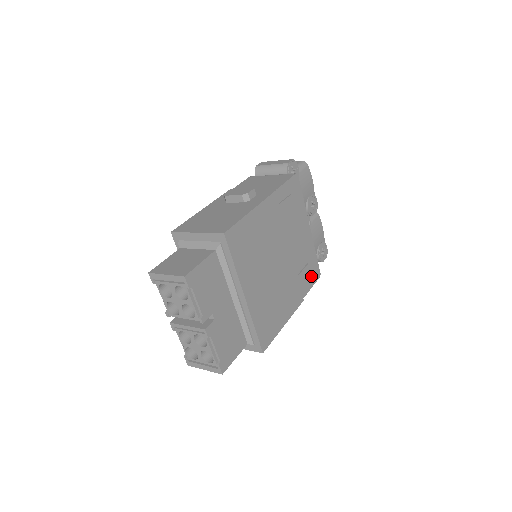
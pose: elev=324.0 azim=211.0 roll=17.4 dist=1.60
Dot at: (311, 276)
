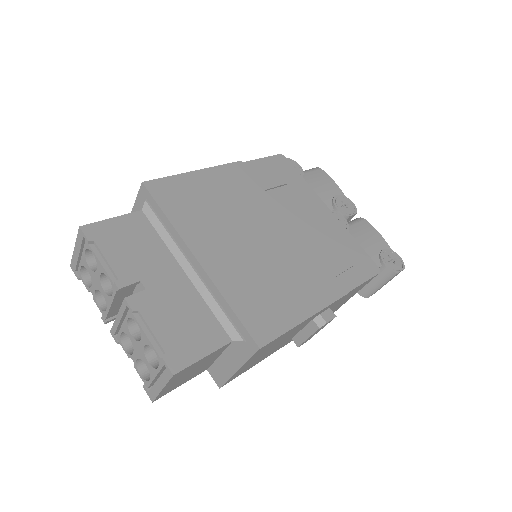
Dot at: (357, 267)
